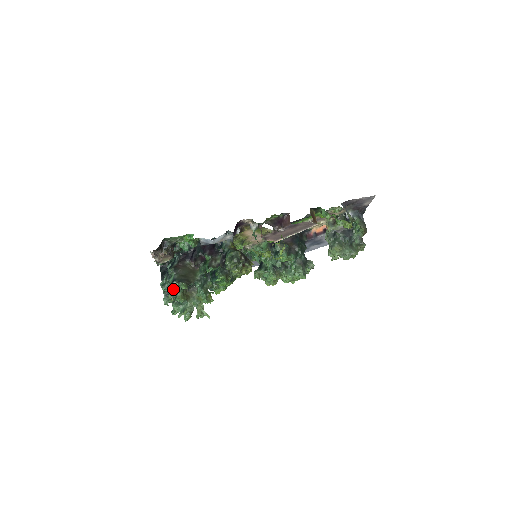
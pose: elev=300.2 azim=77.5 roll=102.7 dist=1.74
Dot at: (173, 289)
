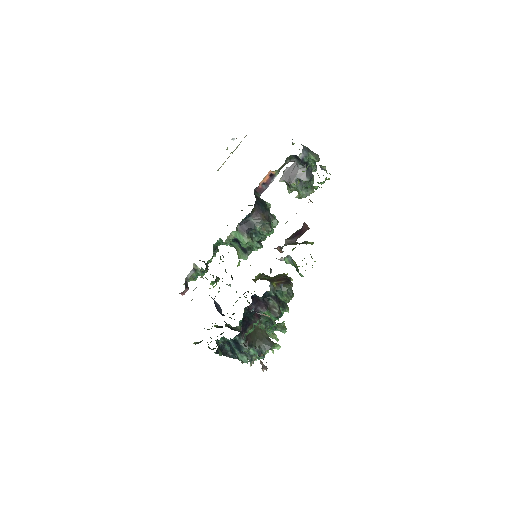
Dot at: (263, 355)
